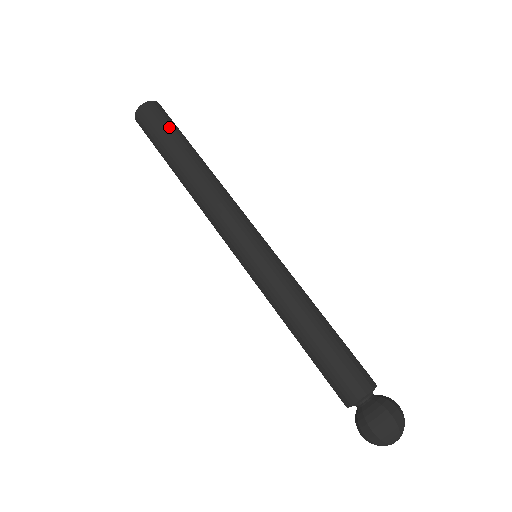
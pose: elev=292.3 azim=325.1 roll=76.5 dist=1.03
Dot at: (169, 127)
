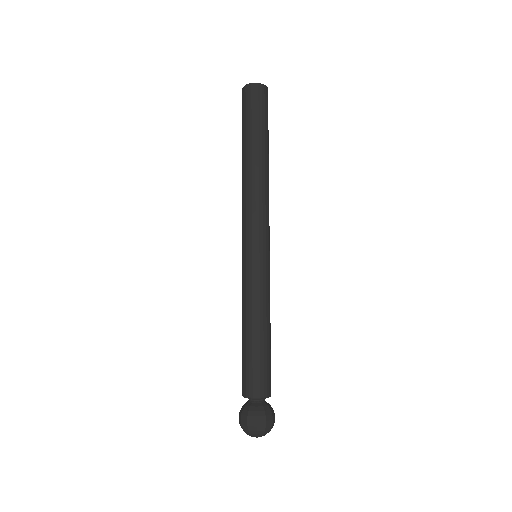
Dot at: (267, 119)
